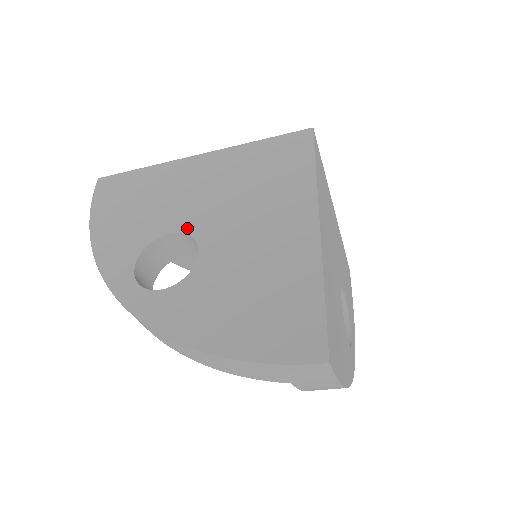
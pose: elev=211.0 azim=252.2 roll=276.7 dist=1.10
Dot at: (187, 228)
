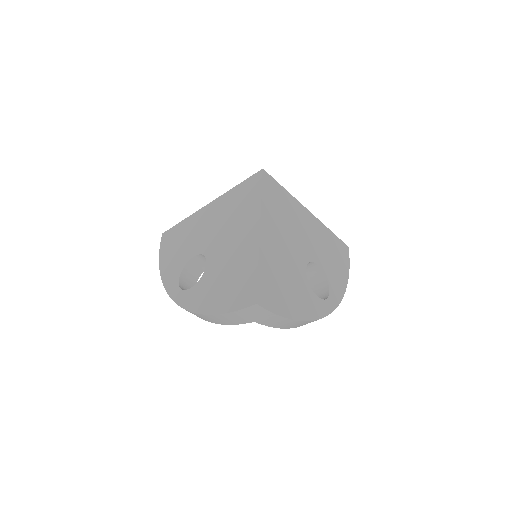
Dot at: (202, 251)
